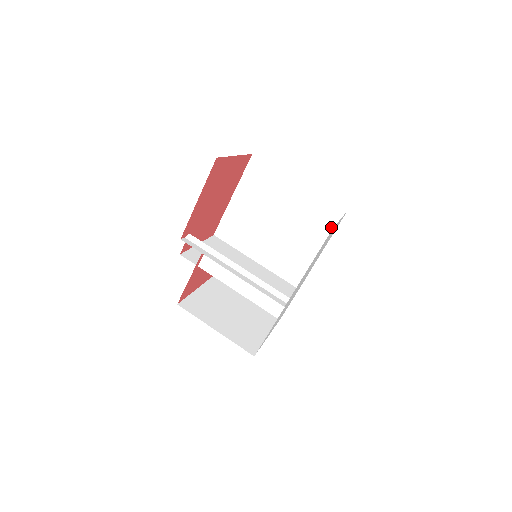
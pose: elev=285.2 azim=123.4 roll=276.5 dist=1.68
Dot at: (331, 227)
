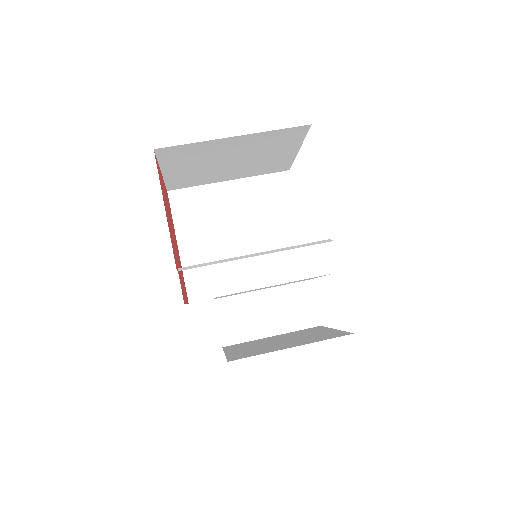
Dot at: (289, 195)
